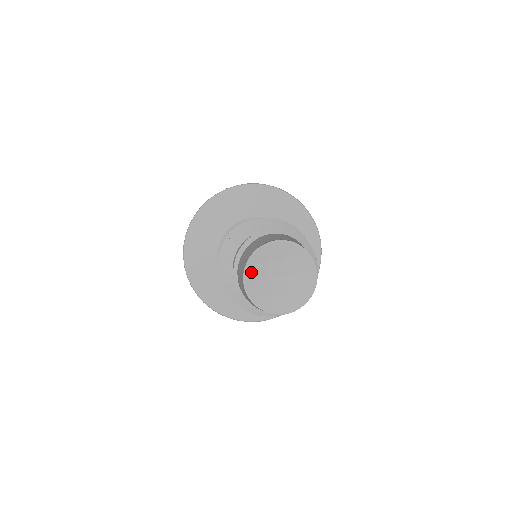
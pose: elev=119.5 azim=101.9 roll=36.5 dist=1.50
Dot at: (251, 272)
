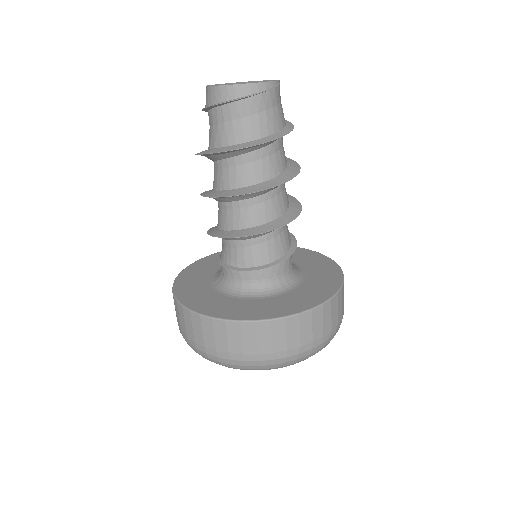
Dot at: occluded
